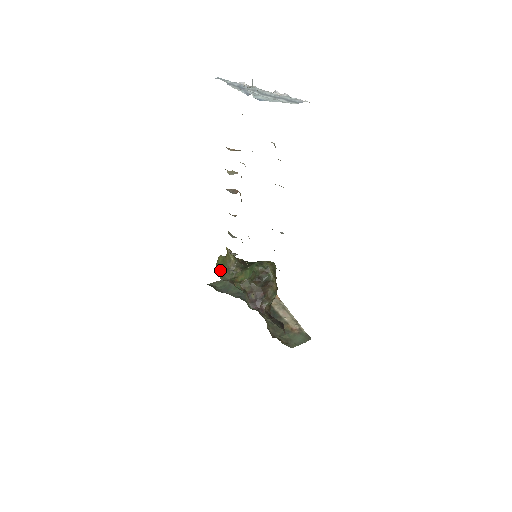
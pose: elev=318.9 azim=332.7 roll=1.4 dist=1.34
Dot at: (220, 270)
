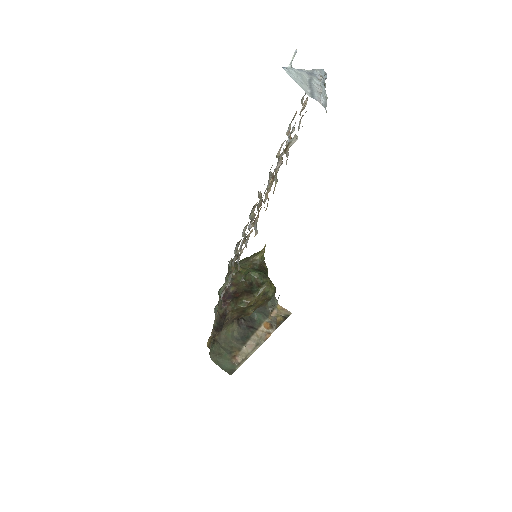
Dot at: occluded
